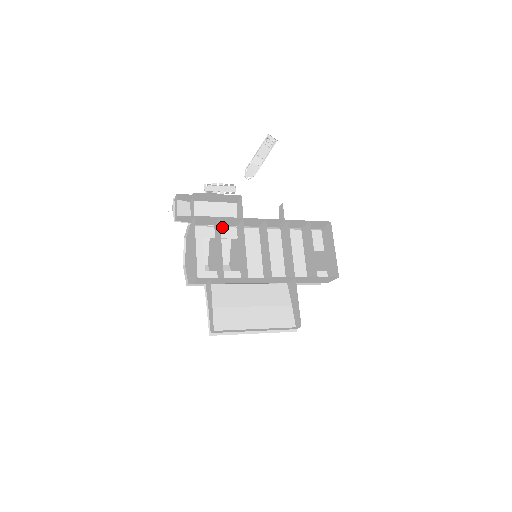
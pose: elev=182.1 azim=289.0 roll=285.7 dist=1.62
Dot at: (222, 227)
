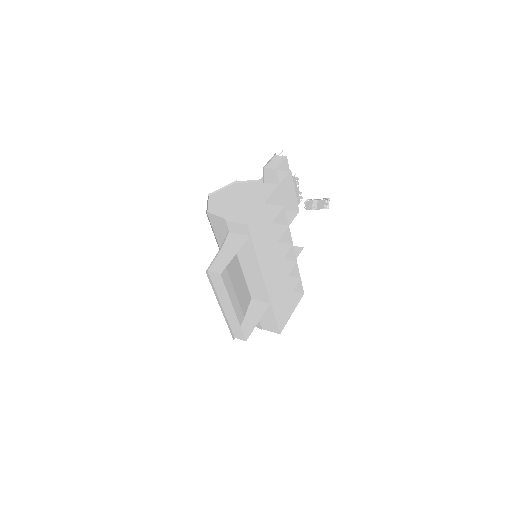
Dot at: occluded
